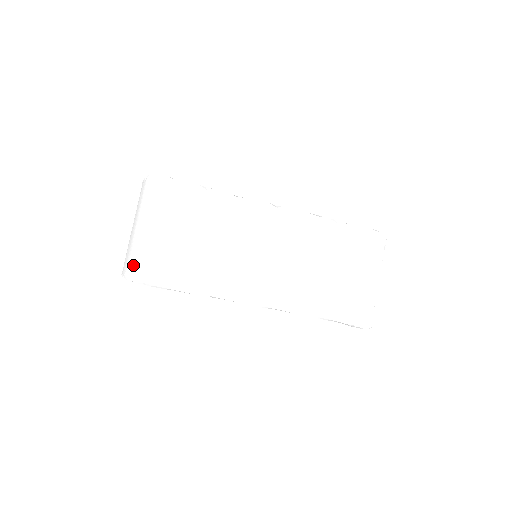
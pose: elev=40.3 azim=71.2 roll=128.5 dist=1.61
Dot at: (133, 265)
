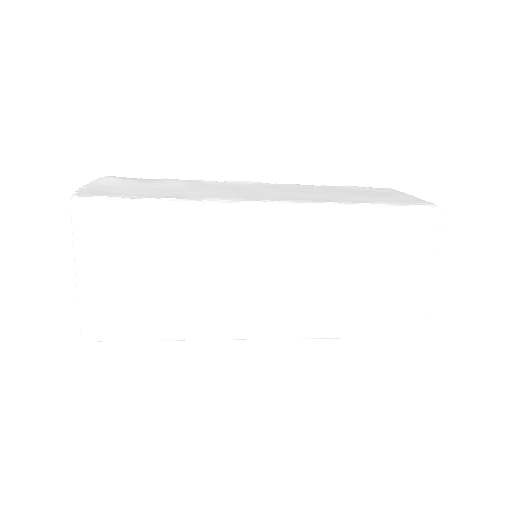
Dot at: (85, 324)
